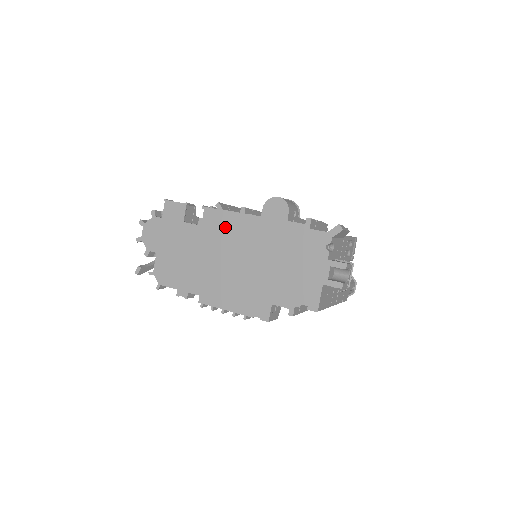
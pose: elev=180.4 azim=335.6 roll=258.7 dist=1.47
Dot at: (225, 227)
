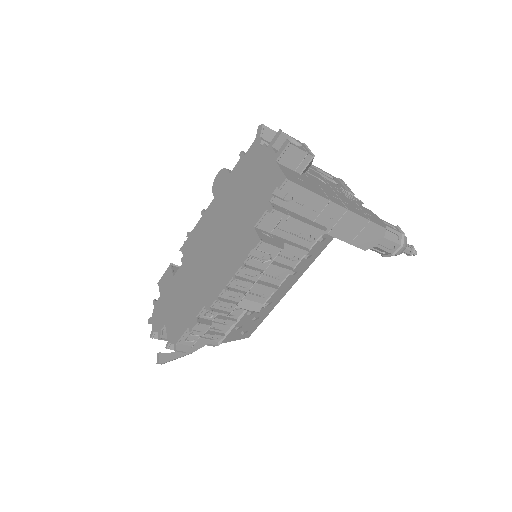
Dot at: (198, 237)
